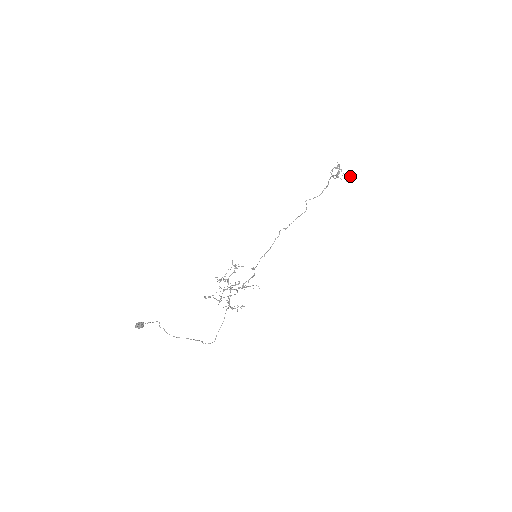
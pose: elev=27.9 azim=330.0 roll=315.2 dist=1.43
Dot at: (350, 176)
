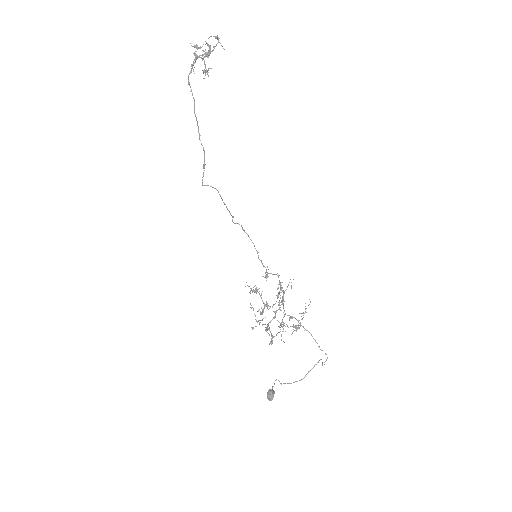
Dot at: (217, 39)
